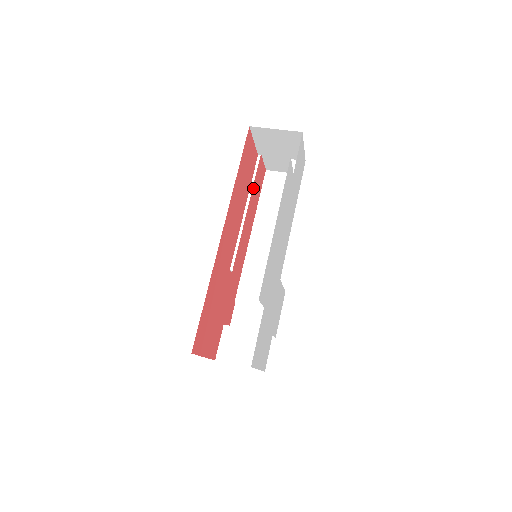
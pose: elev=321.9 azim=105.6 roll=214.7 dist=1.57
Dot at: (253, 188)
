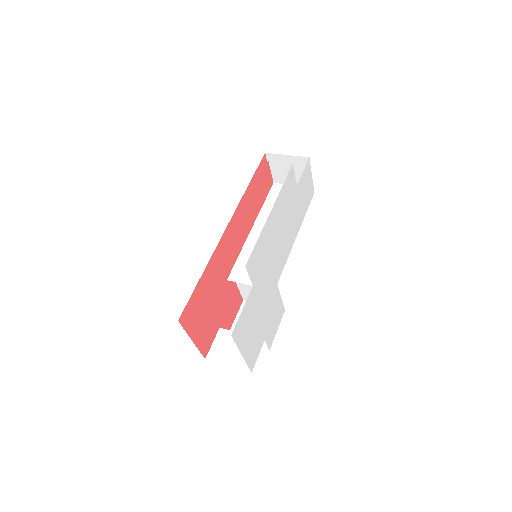
Dot at: (257, 185)
